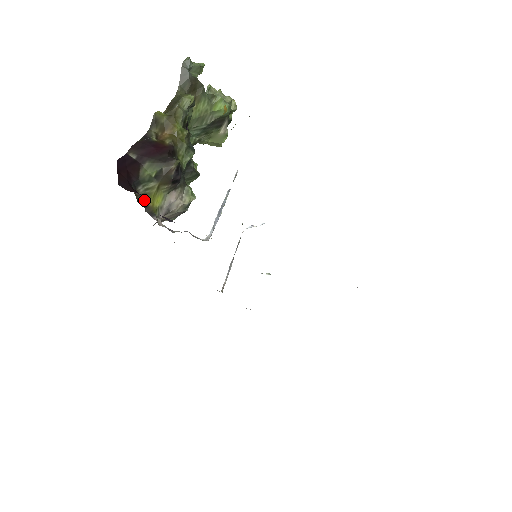
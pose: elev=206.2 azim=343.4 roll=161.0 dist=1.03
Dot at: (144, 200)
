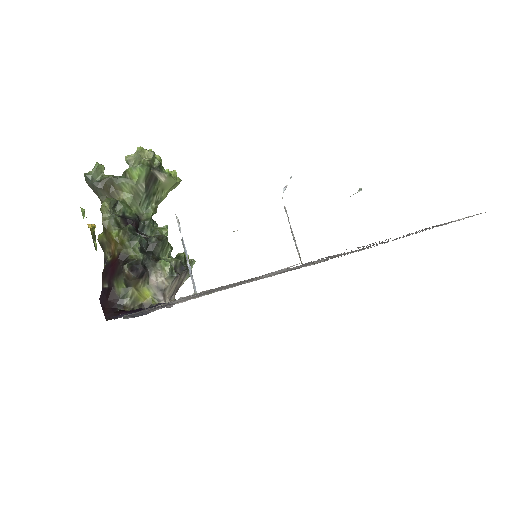
Dot at: (138, 304)
